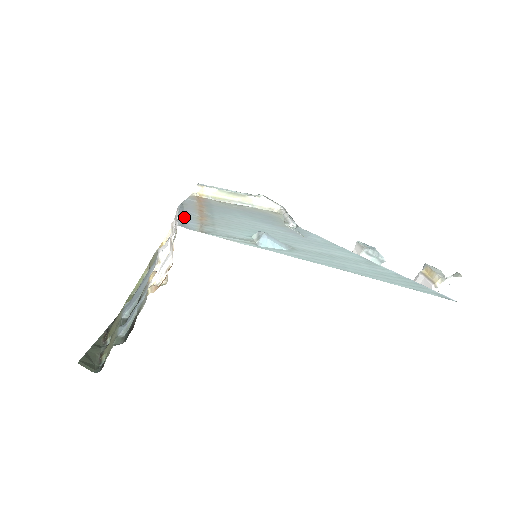
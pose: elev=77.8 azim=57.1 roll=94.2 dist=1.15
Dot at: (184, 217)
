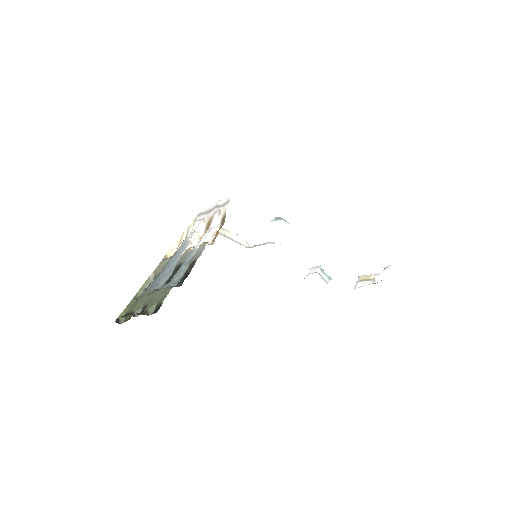
Dot at: occluded
